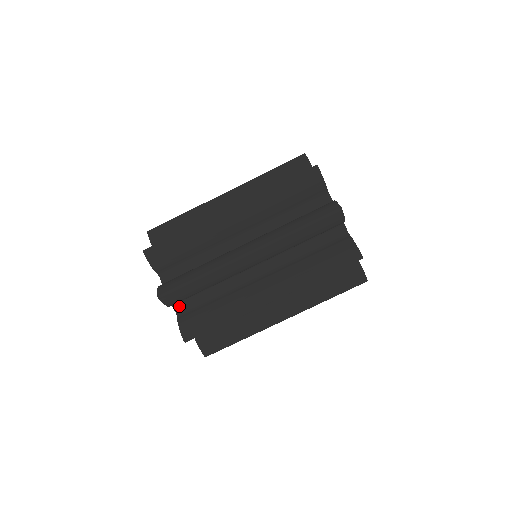
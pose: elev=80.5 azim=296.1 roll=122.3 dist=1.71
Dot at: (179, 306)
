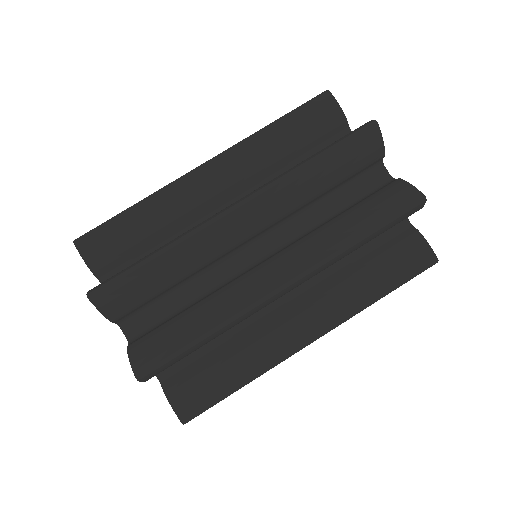
Dot at: occluded
